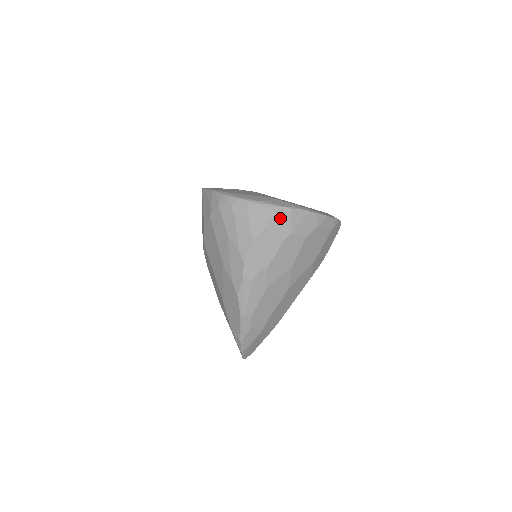
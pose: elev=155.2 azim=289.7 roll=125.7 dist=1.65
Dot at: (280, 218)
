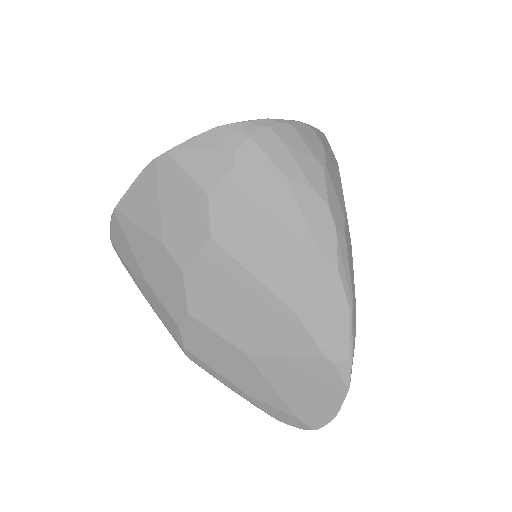
Dot at: (325, 141)
